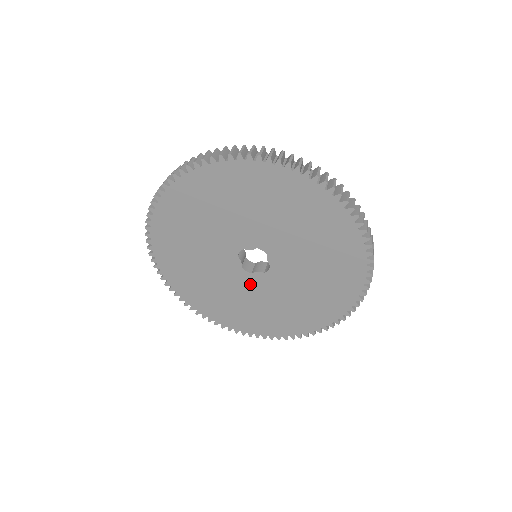
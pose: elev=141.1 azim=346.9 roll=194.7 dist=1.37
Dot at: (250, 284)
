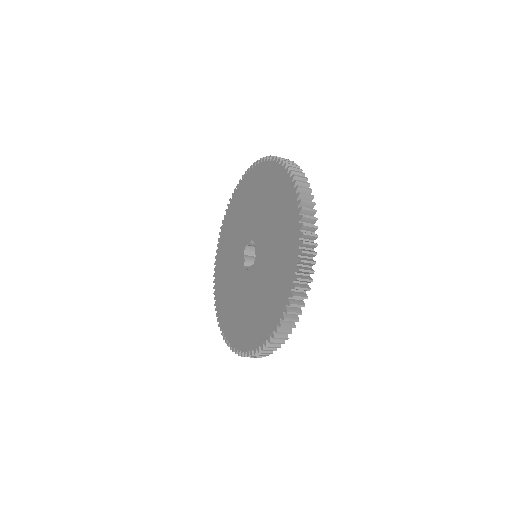
Dot at: (246, 283)
